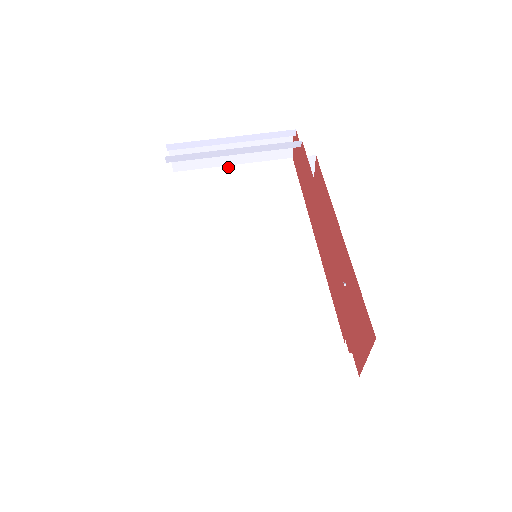
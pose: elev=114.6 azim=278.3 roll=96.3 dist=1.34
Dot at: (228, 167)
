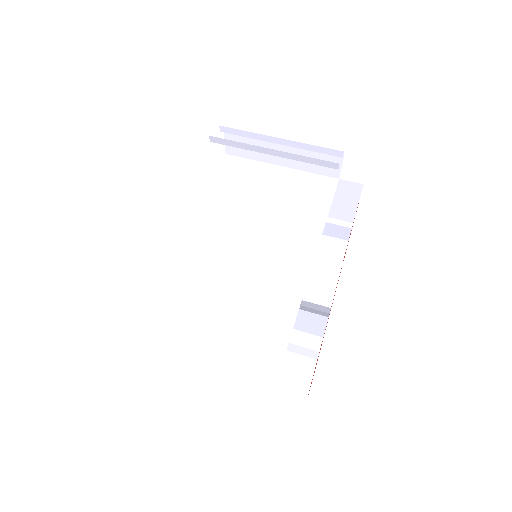
Dot at: (275, 166)
